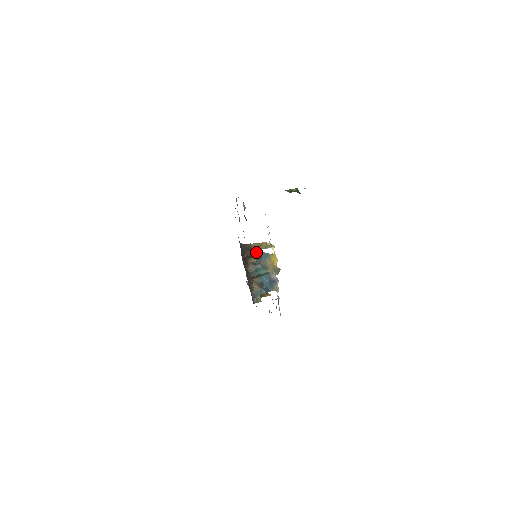
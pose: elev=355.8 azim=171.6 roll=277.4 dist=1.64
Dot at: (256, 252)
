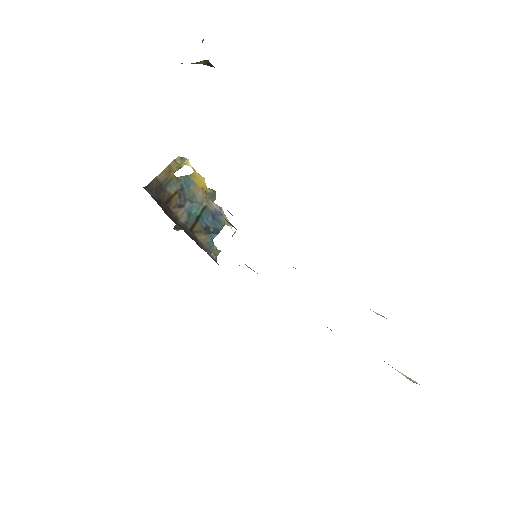
Dot at: (171, 186)
